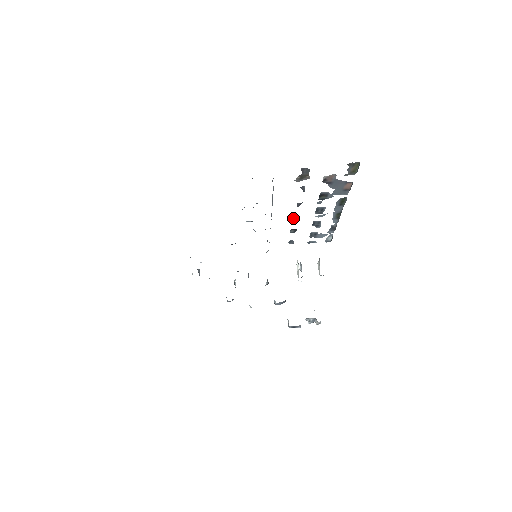
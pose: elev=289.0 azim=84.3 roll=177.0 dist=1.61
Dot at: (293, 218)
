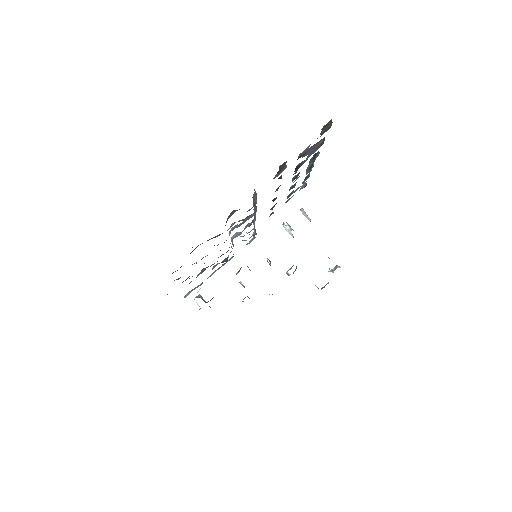
Dot at: occluded
